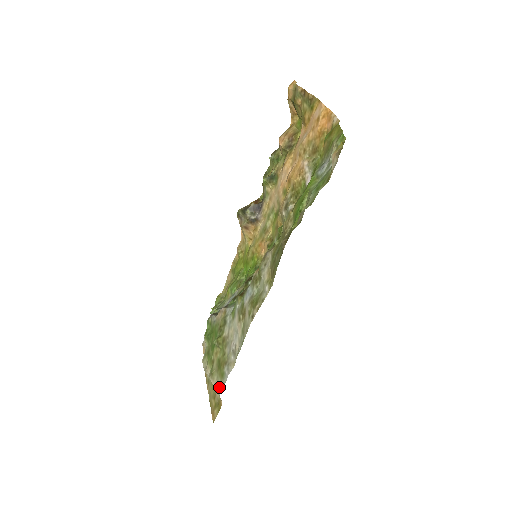
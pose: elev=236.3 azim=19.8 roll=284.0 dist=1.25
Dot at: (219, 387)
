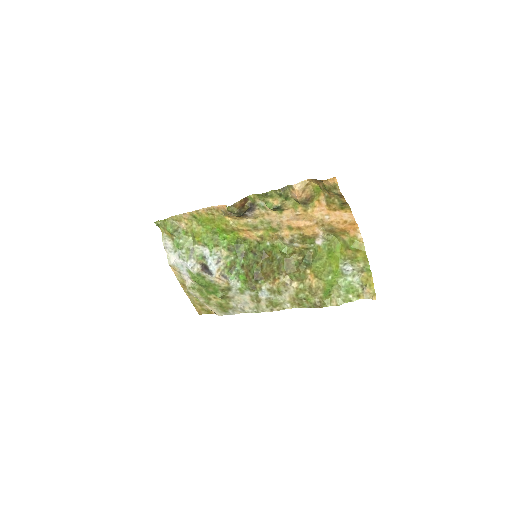
Dot at: (219, 313)
